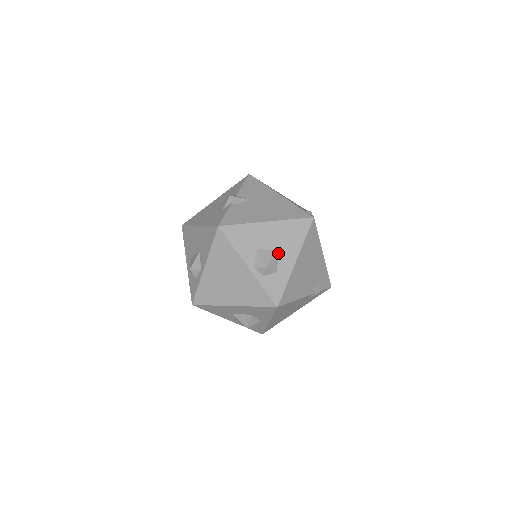
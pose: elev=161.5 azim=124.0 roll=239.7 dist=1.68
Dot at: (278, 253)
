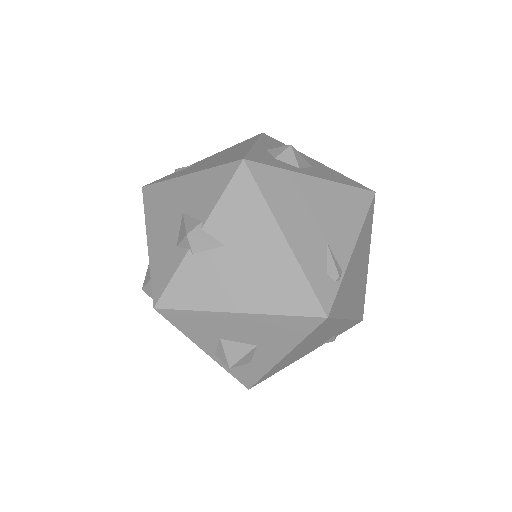
Dot at: (254, 347)
